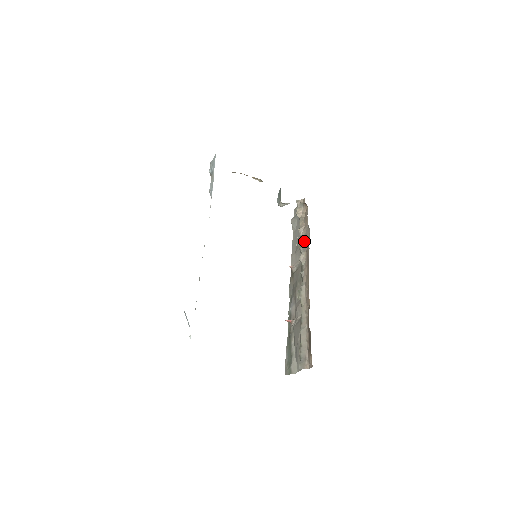
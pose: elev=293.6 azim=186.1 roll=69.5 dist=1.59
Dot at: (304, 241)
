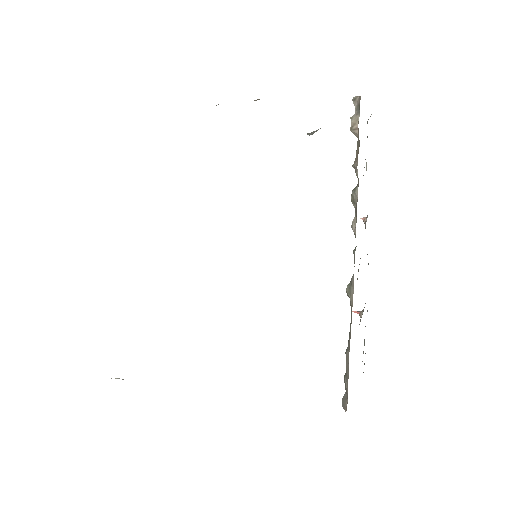
Dot at: (357, 193)
